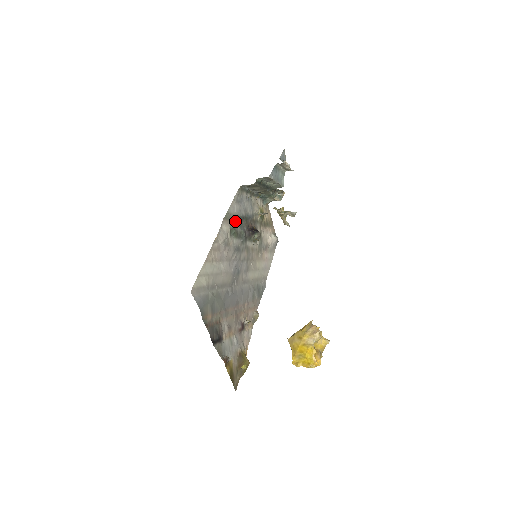
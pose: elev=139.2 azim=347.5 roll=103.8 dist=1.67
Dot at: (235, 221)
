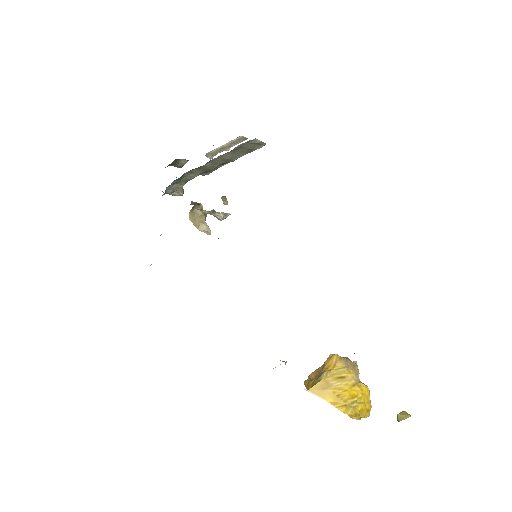
Dot at: occluded
